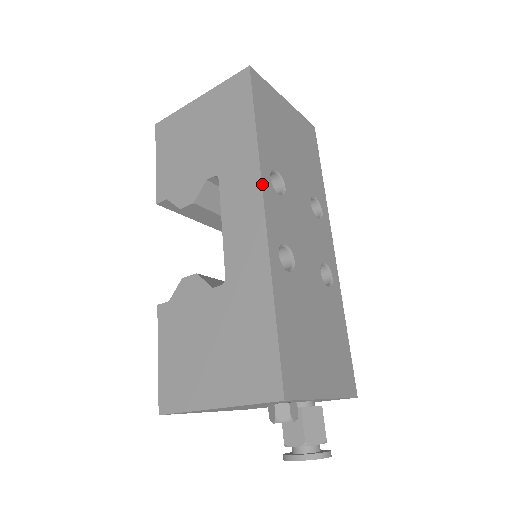
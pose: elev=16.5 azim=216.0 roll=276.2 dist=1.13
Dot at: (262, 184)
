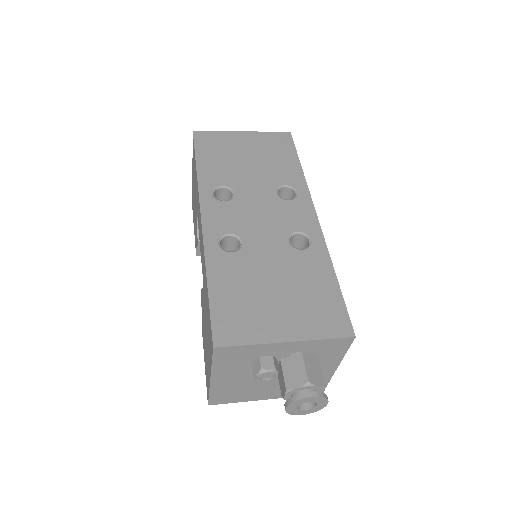
Dot at: (200, 202)
